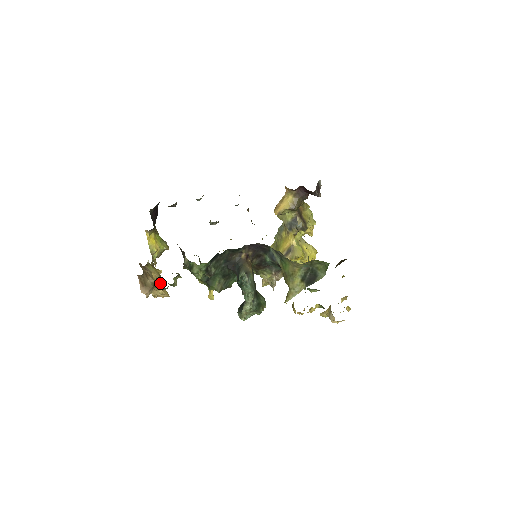
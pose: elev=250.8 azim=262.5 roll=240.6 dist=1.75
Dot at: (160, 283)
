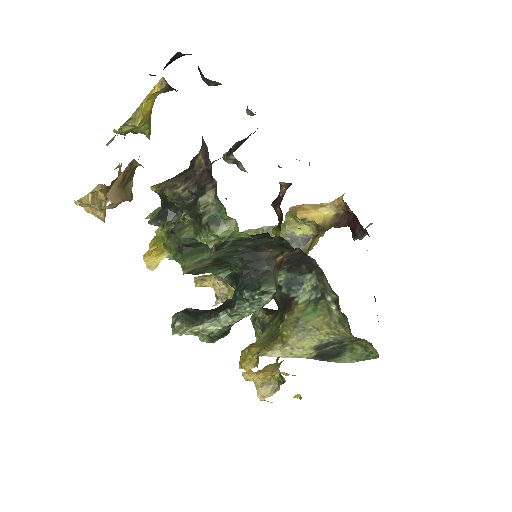
Dot at: occluded
